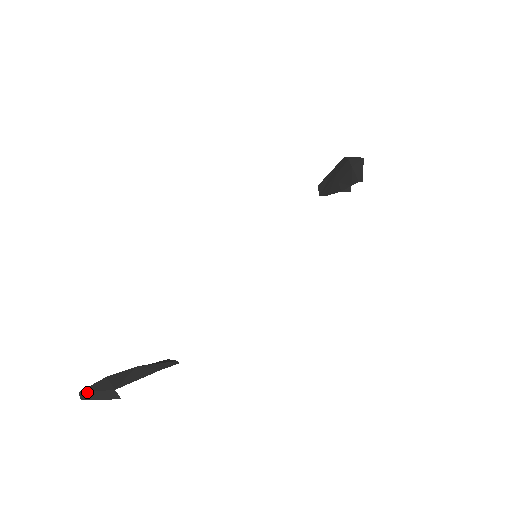
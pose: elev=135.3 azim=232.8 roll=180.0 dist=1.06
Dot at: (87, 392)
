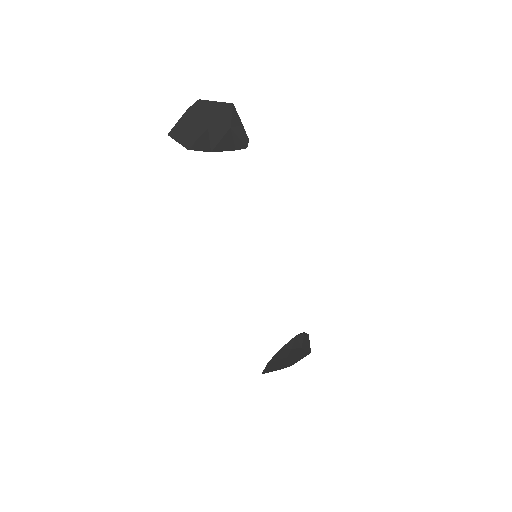
Dot at: (206, 102)
